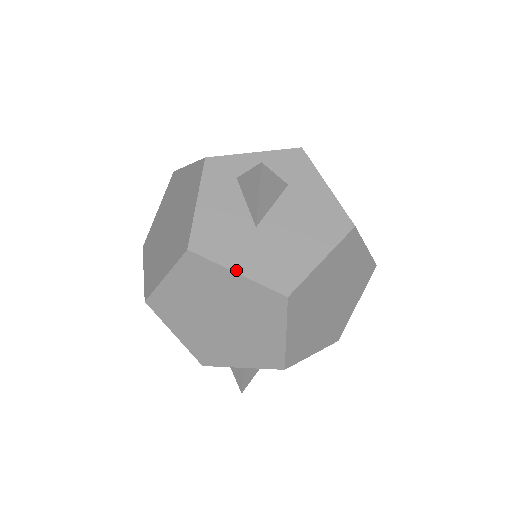
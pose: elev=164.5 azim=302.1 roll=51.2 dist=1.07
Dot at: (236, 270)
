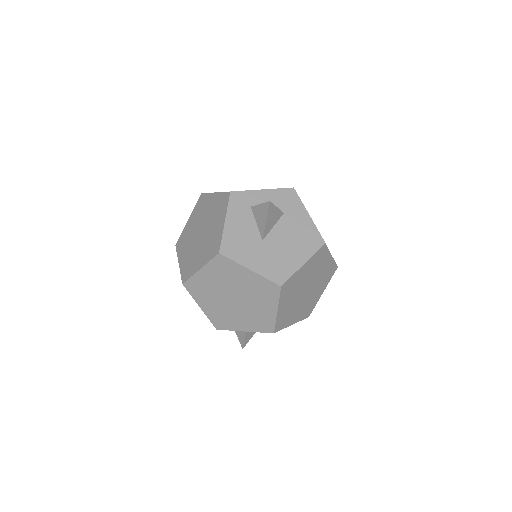
Dot at: (249, 268)
